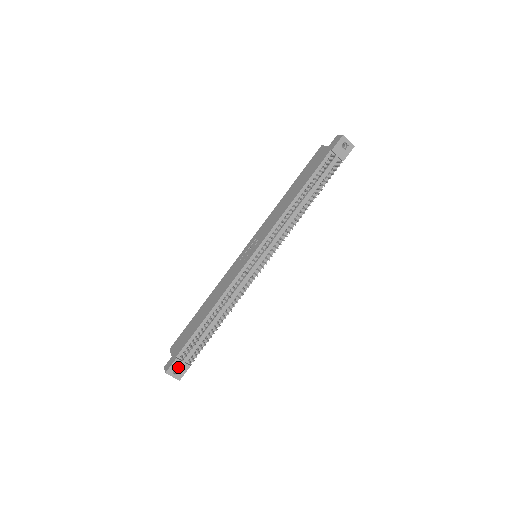
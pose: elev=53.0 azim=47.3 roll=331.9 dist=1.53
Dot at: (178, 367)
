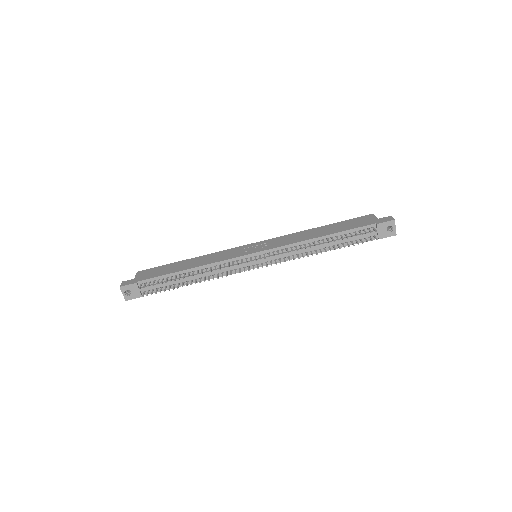
Dot at: (132, 290)
